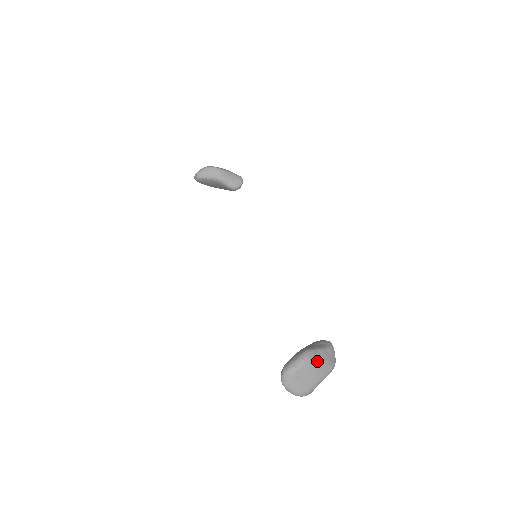
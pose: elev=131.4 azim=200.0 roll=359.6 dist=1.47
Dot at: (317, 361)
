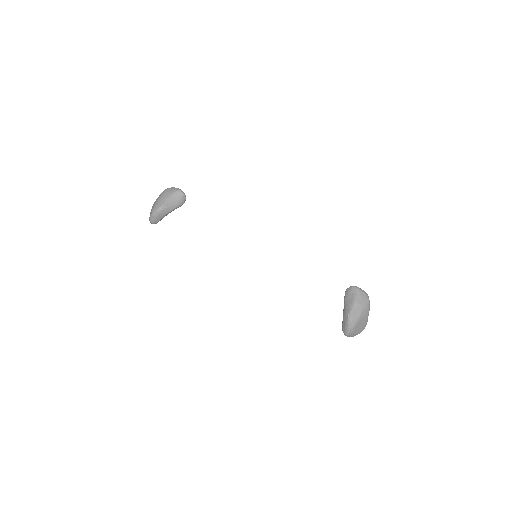
Dot at: (359, 314)
